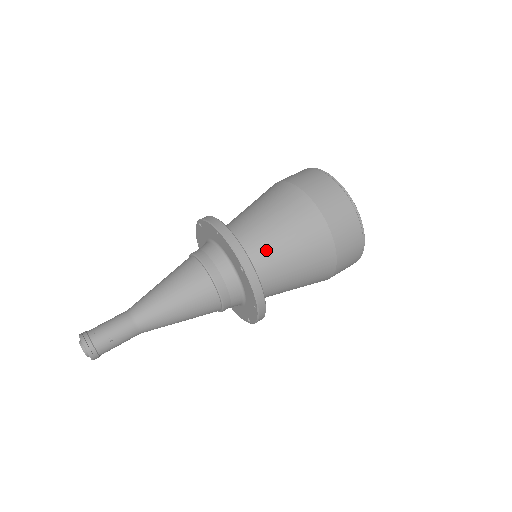
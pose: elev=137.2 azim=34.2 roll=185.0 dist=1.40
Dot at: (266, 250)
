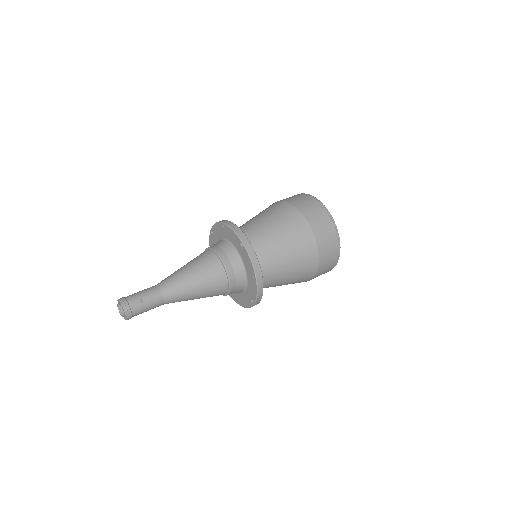
Dot at: (260, 238)
